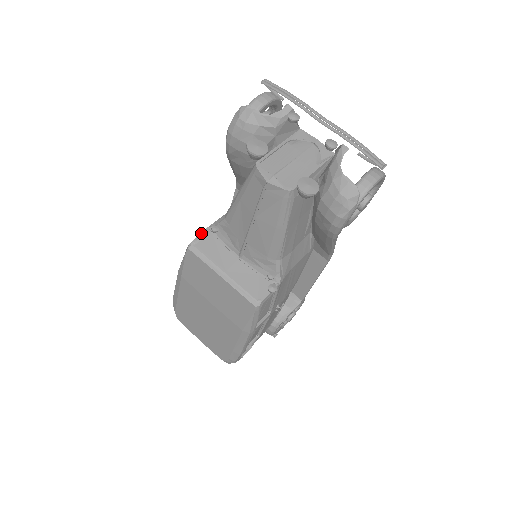
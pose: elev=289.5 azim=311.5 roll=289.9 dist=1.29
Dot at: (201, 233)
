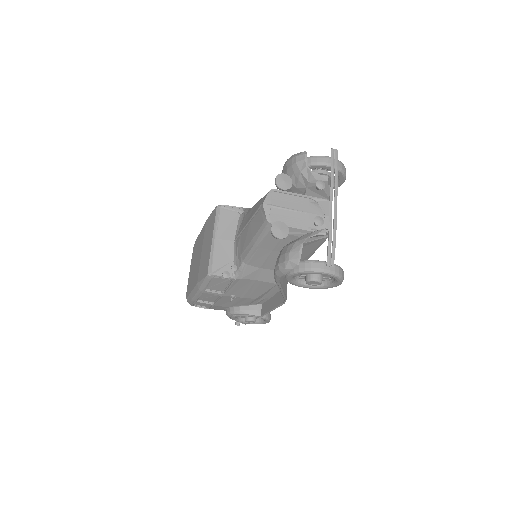
Dot at: (233, 206)
